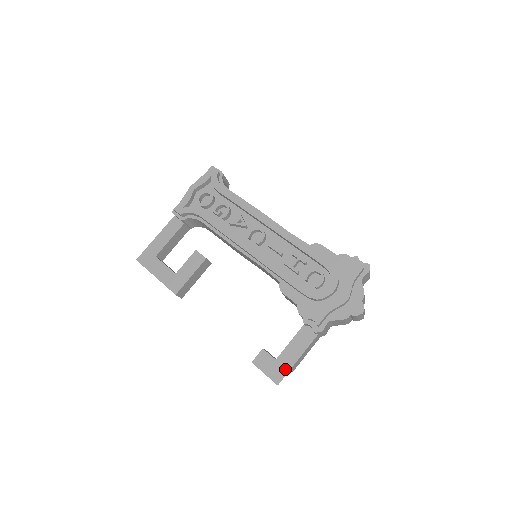
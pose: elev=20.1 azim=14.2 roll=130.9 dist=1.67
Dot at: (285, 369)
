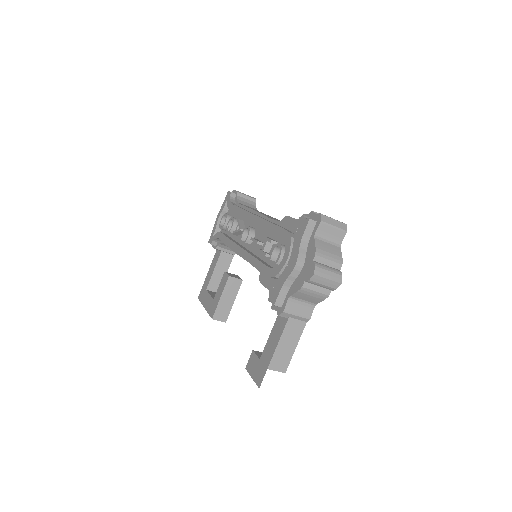
Dot at: (265, 368)
